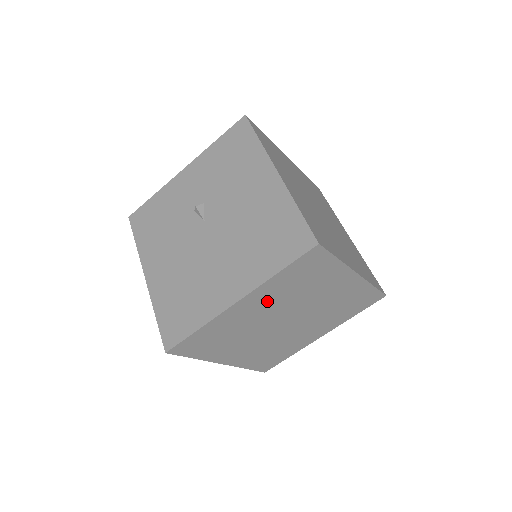
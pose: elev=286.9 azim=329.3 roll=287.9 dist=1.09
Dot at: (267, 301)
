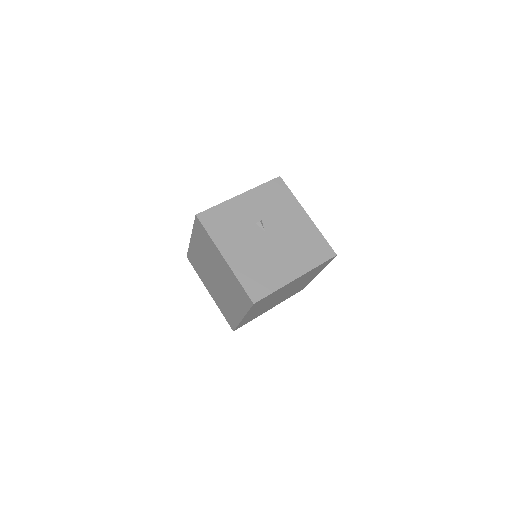
Dot at: occluded
